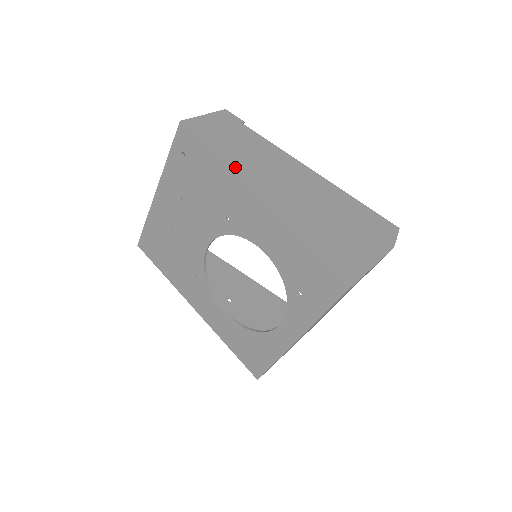
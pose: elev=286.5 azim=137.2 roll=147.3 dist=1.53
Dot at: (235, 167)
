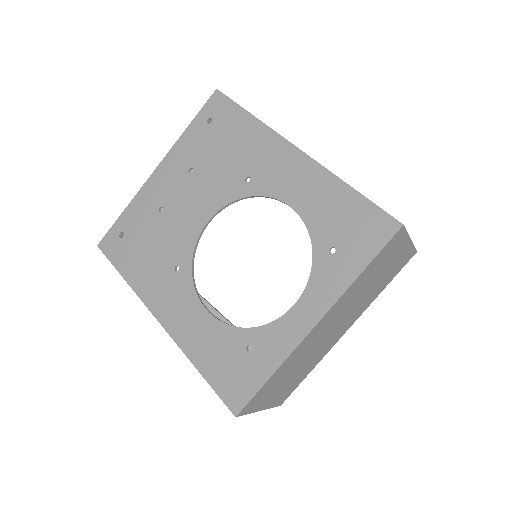
Dot at: occluded
